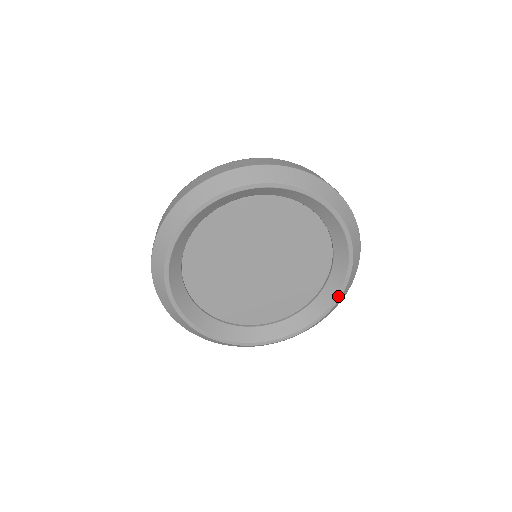
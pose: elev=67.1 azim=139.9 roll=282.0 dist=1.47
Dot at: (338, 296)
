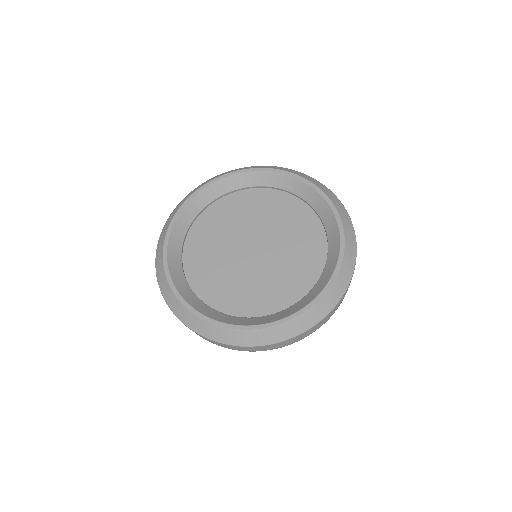
Dot at: (333, 209)
